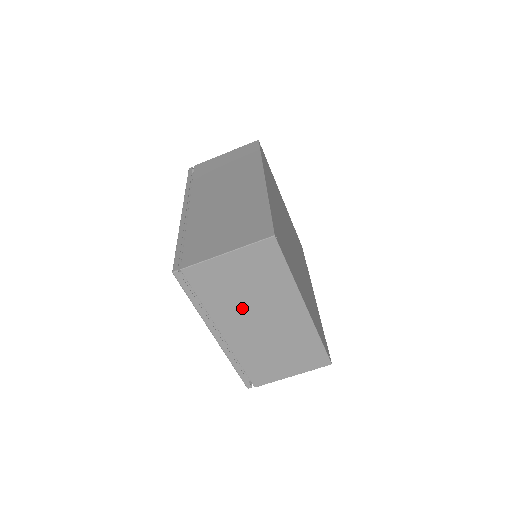
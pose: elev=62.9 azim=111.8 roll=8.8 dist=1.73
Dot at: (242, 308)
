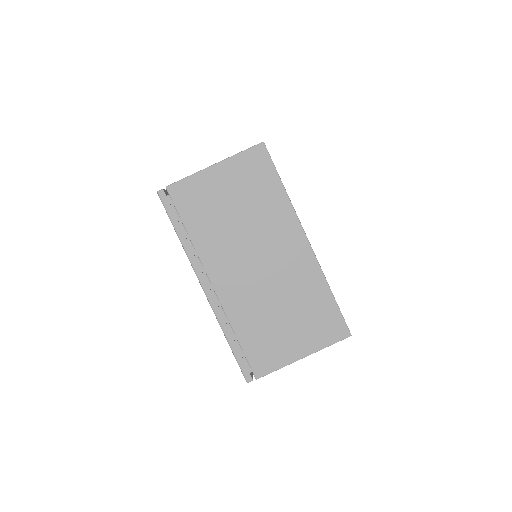
Dot at: (234, 241)
